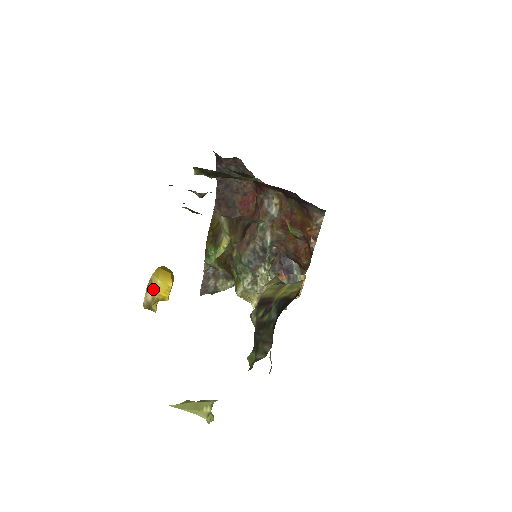
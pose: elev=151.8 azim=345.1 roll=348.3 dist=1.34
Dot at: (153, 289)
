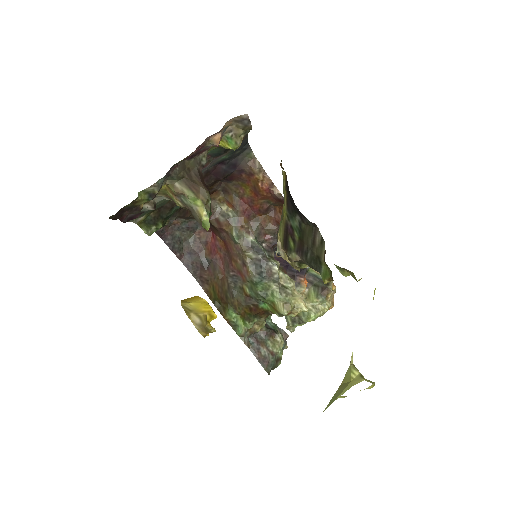
Dot at: (192, 311)
